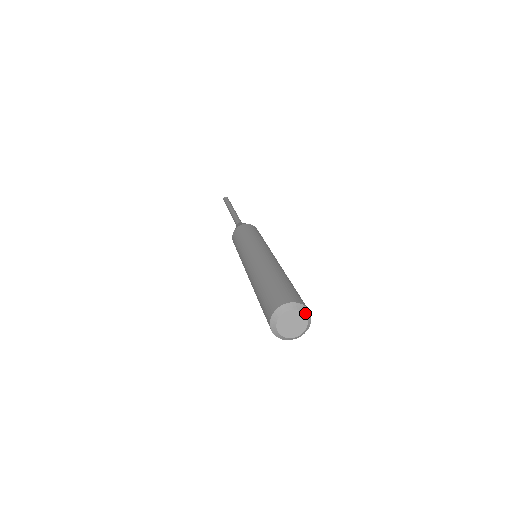
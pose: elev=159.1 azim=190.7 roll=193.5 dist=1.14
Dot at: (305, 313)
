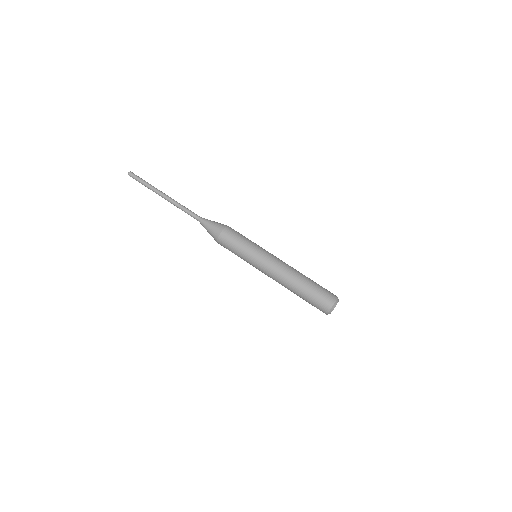
Dot at: (335, 306)
